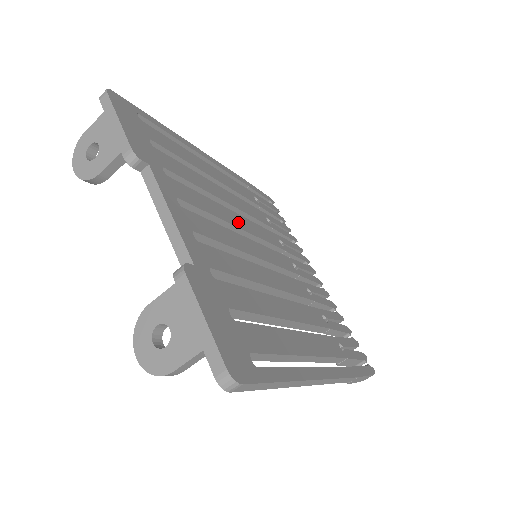
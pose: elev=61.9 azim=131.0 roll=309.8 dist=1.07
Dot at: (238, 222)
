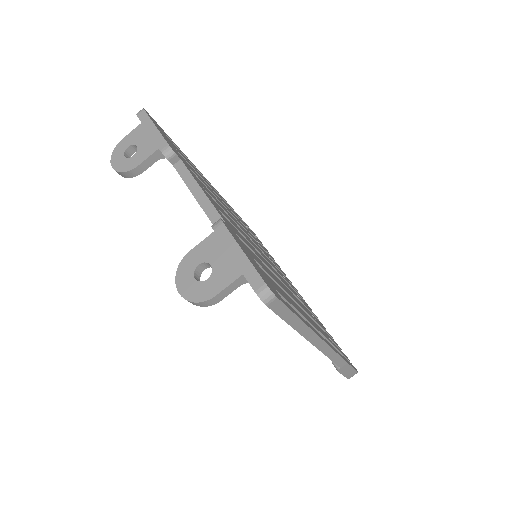
Dot at: (241, 227)
